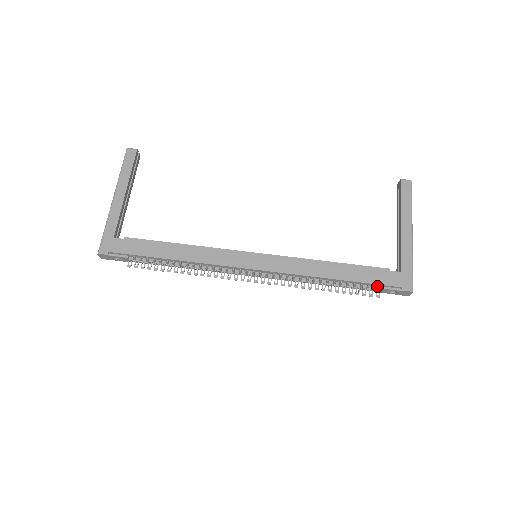
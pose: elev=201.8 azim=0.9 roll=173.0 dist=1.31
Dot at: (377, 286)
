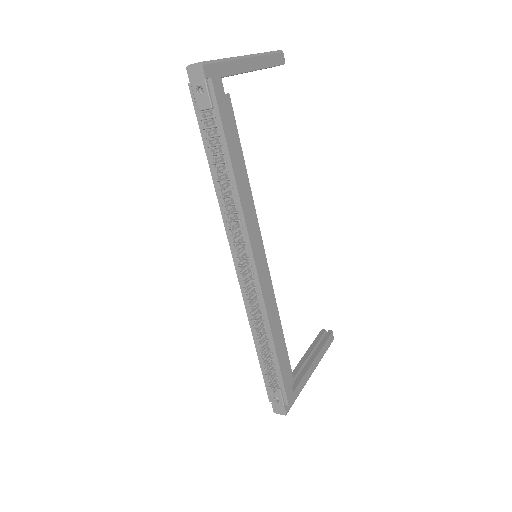
Dot at: (279, 384)
